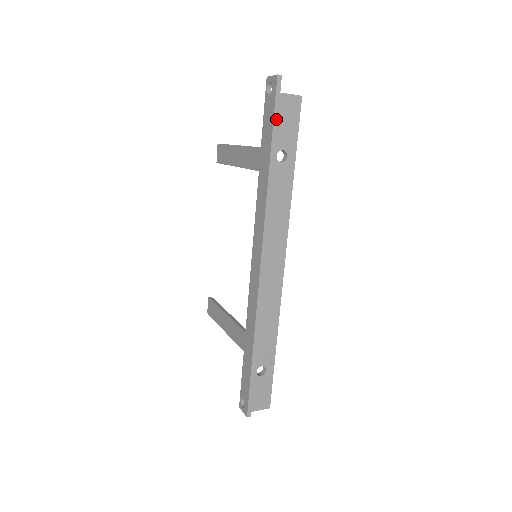
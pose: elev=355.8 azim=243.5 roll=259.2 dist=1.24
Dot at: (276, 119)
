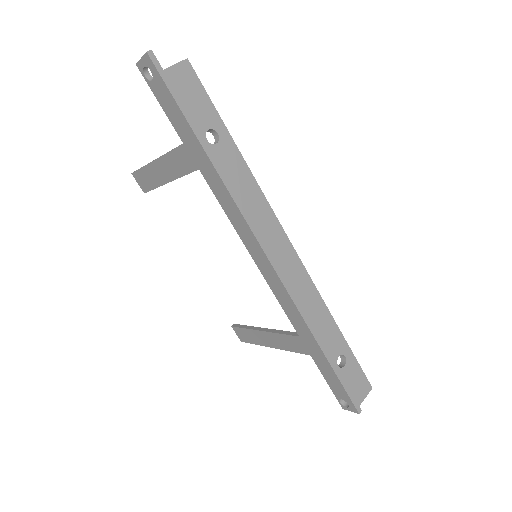
Dot at: (179, 101)
